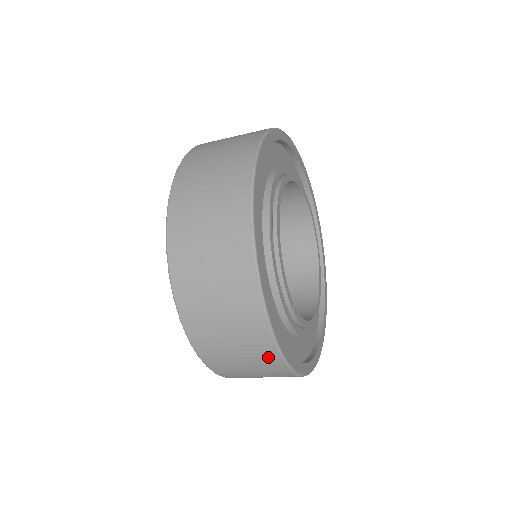
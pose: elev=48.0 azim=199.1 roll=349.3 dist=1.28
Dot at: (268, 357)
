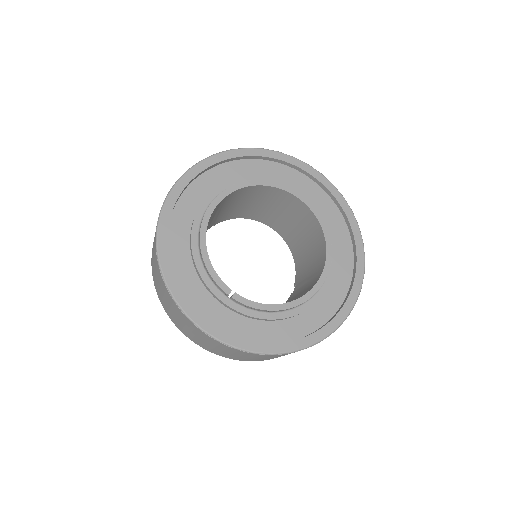
Dot at: (204, 336)
